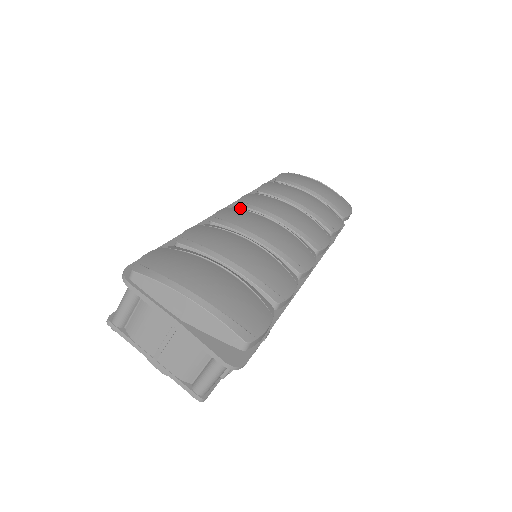
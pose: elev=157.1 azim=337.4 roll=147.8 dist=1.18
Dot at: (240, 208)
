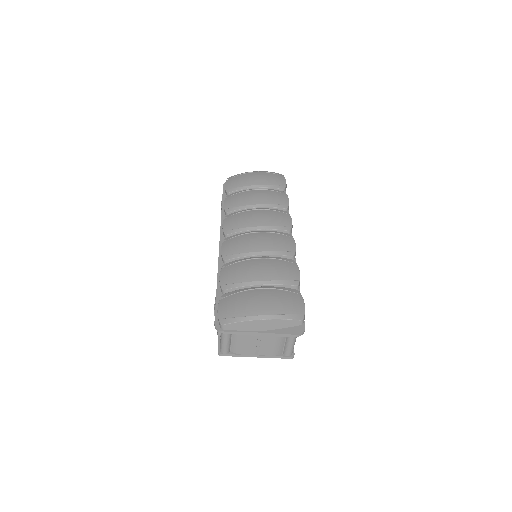
Dot at: (230, 237)
